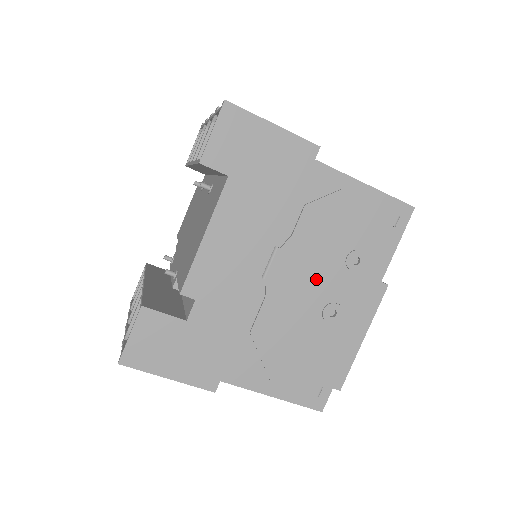
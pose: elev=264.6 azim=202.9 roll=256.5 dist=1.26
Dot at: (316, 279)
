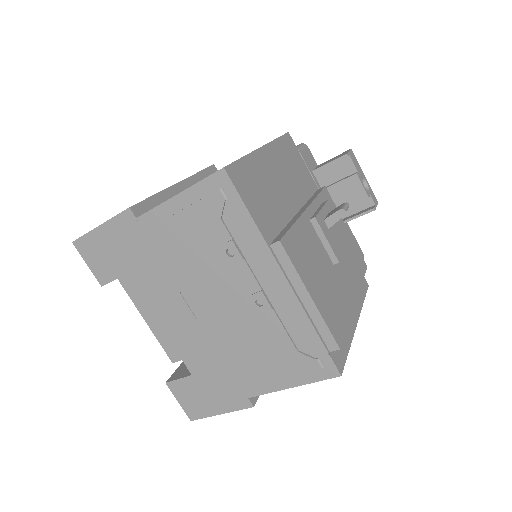
Dot at: (223, 290)
